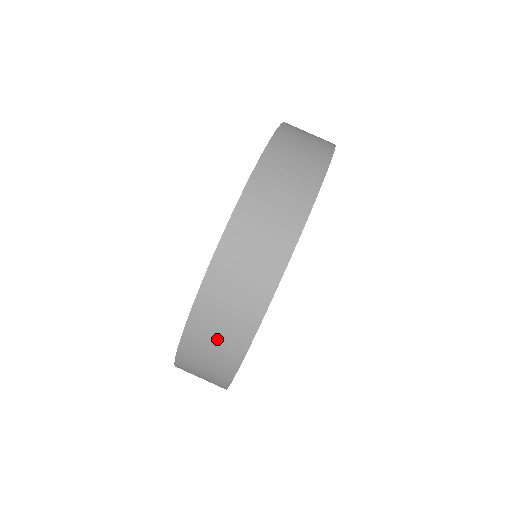
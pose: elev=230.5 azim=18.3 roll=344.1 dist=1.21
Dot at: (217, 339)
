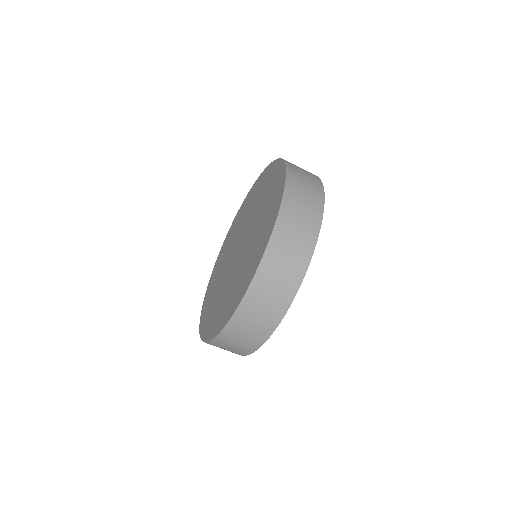
Dot at: (229, 349)
